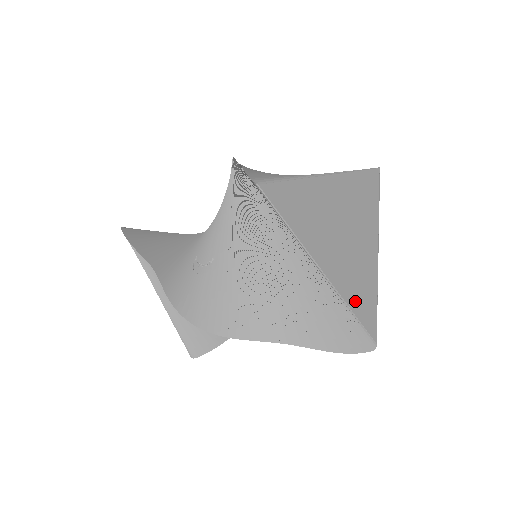
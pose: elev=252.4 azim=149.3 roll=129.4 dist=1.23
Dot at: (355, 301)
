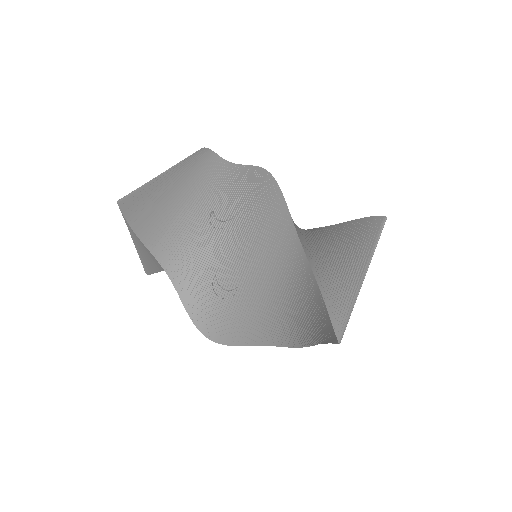
Dot at: occluded
